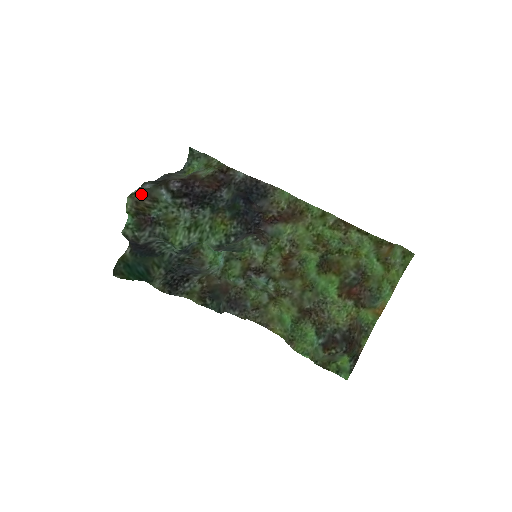
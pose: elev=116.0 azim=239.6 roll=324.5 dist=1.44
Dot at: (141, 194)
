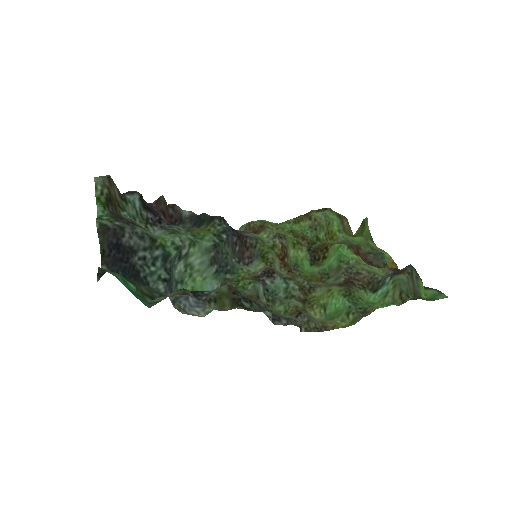
Dot at: occluded
